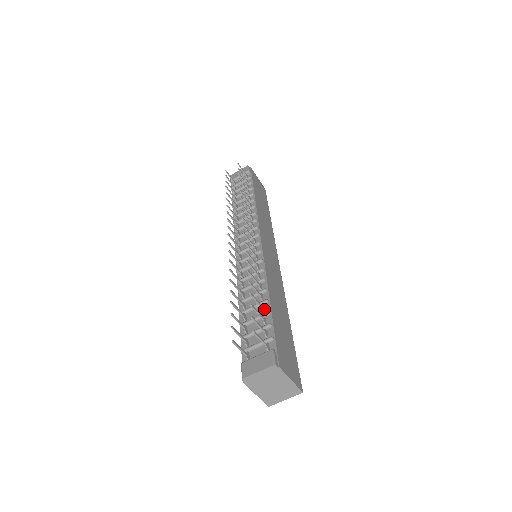
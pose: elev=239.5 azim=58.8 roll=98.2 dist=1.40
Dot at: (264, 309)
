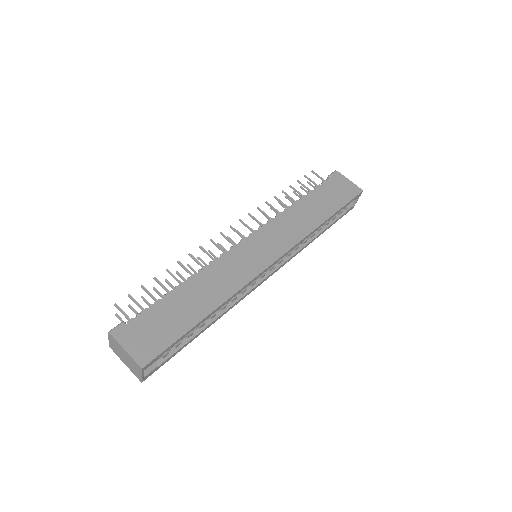
Dot at: occluded
